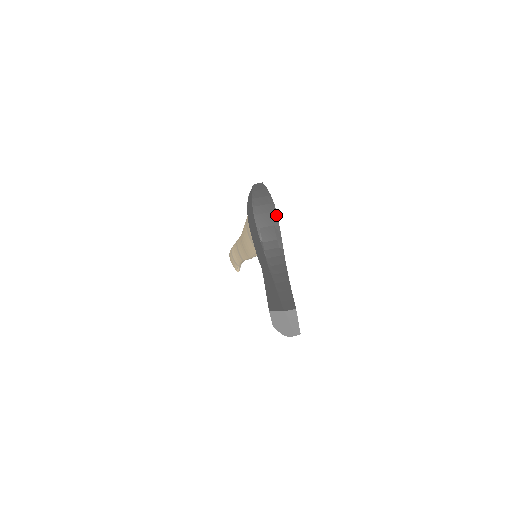
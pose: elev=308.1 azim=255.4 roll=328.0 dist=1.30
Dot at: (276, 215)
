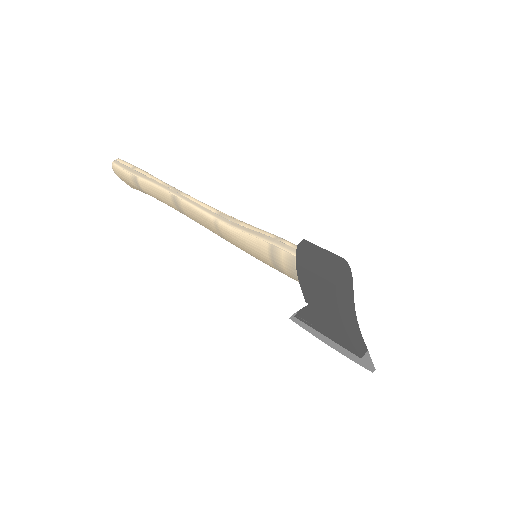
Dot at: (352, 282)
